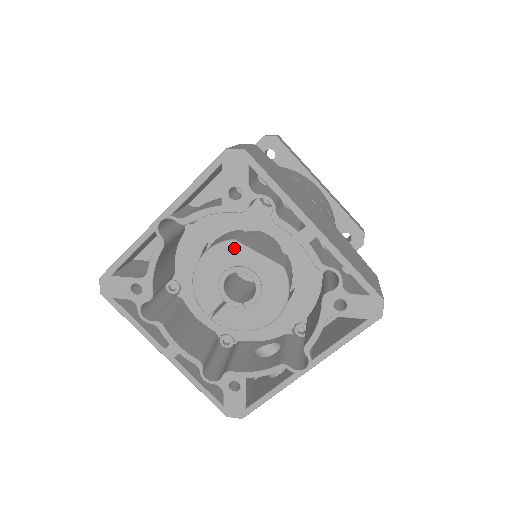
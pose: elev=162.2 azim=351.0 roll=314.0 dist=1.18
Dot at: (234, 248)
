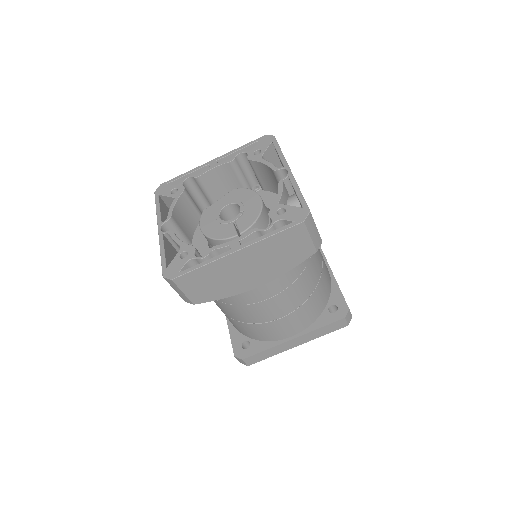
Dot at: (207, 211)
